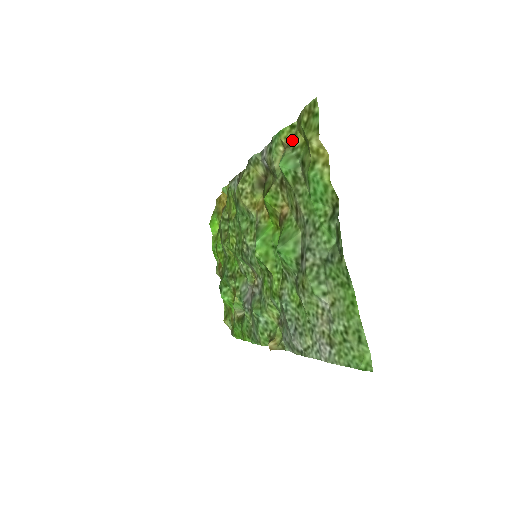
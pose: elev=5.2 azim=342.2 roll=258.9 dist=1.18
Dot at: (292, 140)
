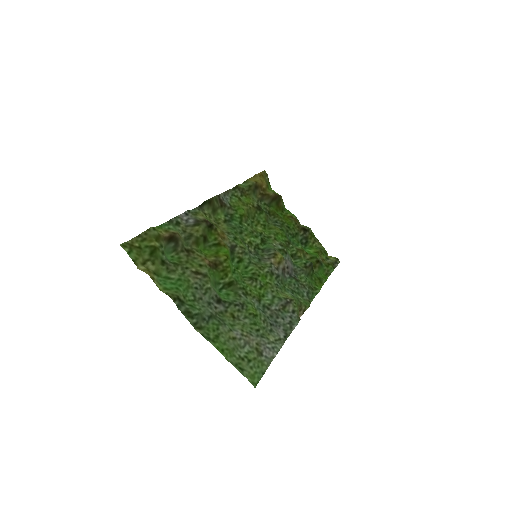
Dot at: (159, 238)
